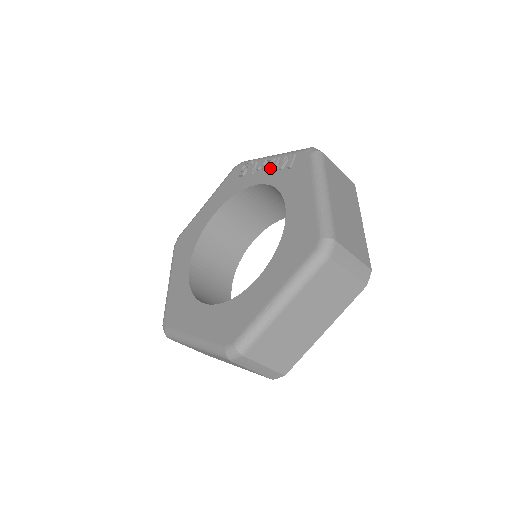
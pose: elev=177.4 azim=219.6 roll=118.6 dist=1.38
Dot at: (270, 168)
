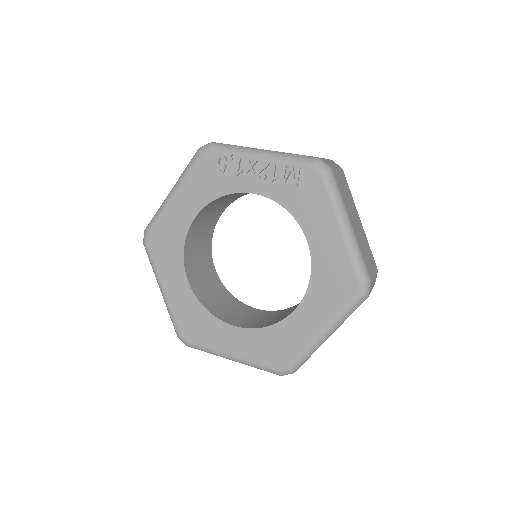
Dot at: (266, 177)
